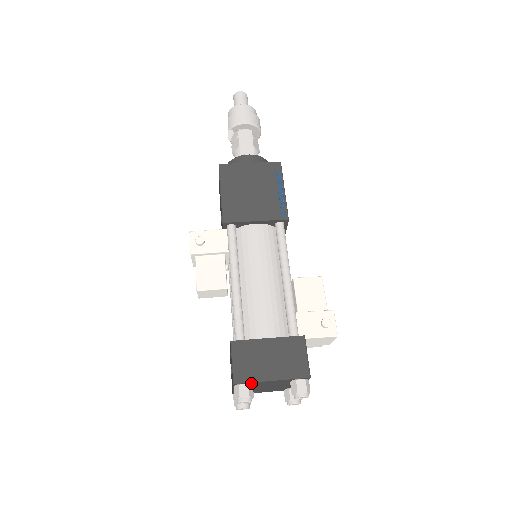
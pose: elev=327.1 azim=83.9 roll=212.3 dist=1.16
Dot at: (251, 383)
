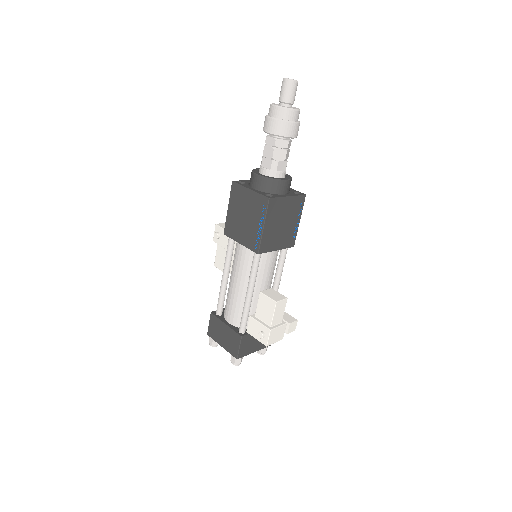
Dot at: occluded
